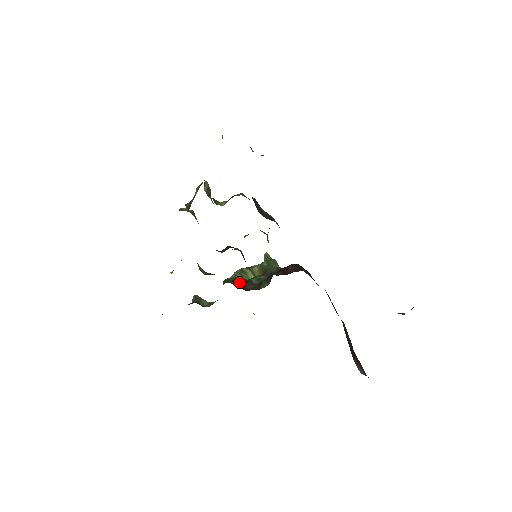
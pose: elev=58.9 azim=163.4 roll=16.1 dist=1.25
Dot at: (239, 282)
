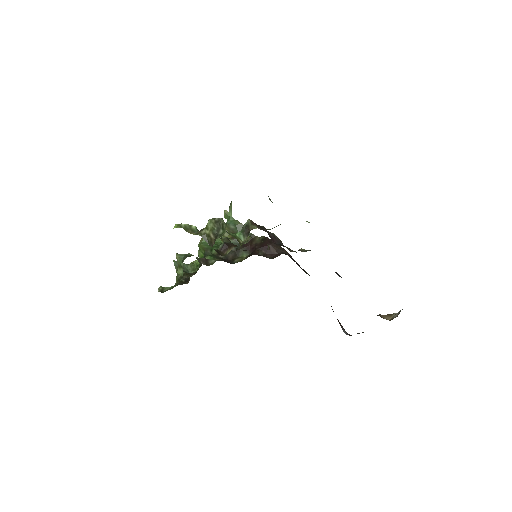
Dot at: occluded
